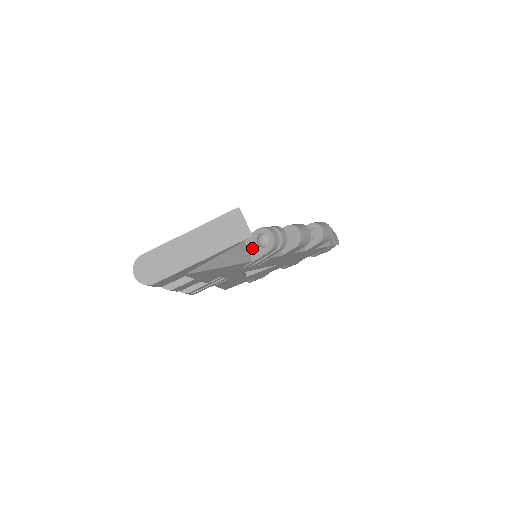
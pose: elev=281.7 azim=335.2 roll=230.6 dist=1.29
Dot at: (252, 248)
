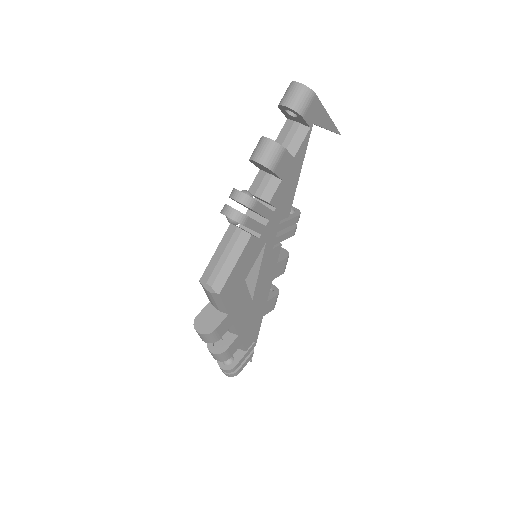
Dot at: occluded
